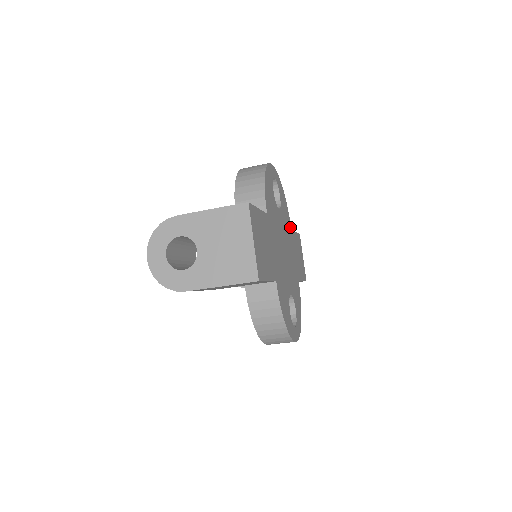
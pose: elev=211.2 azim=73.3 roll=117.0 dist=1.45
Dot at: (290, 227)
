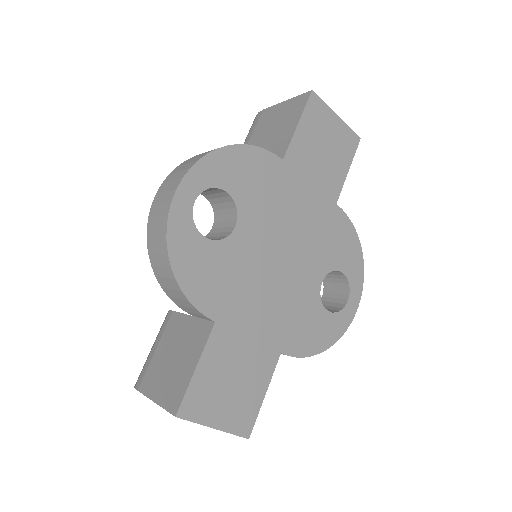
Dot at: (278, 164)
